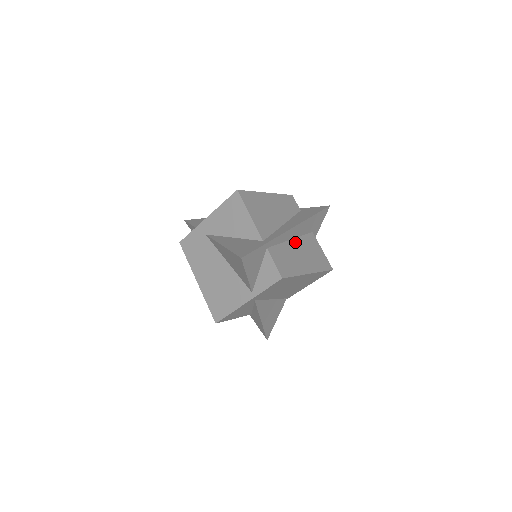
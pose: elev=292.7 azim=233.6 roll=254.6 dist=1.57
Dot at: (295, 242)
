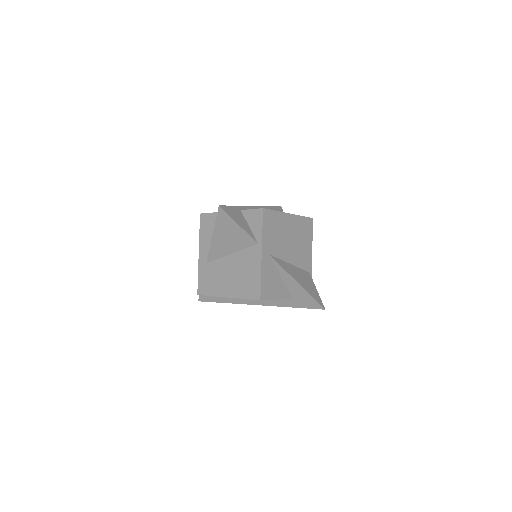
Dot at: occluded
